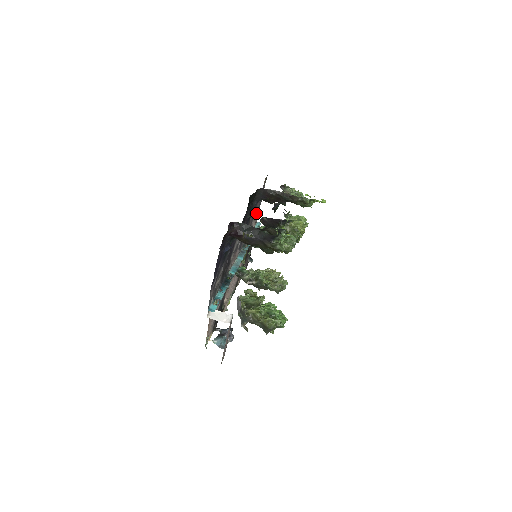
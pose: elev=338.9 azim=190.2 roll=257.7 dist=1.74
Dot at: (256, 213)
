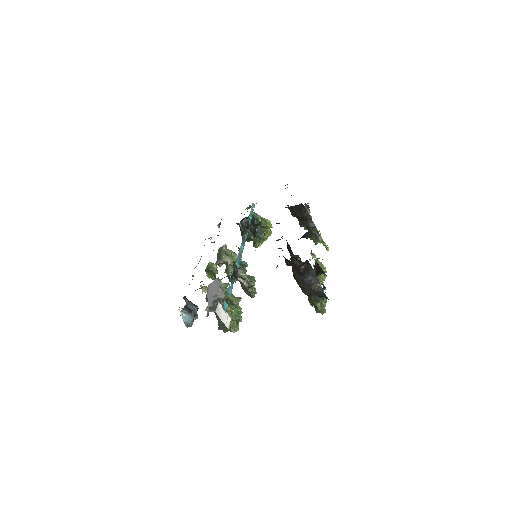
Dot at: occluded
